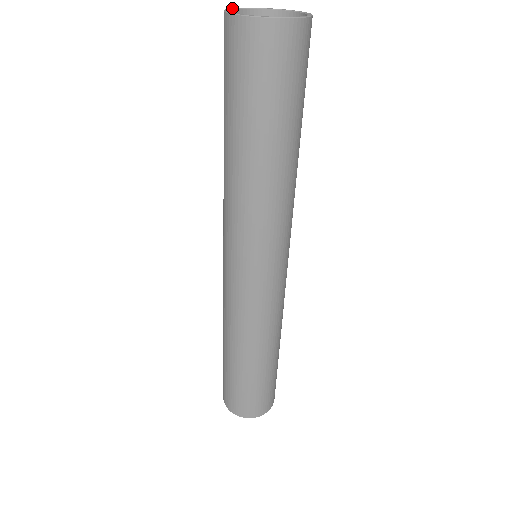
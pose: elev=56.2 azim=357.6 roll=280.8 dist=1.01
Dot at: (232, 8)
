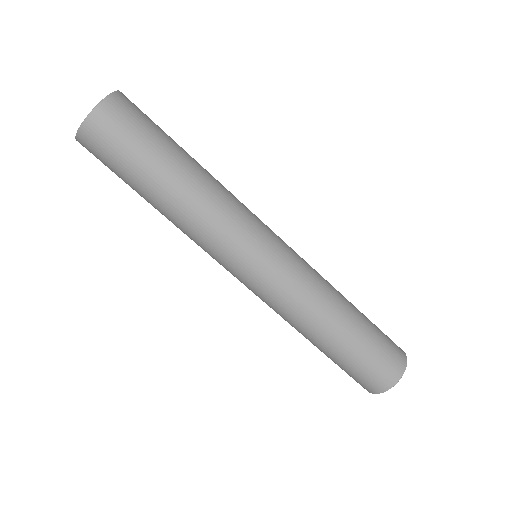
Dot at: occluded
